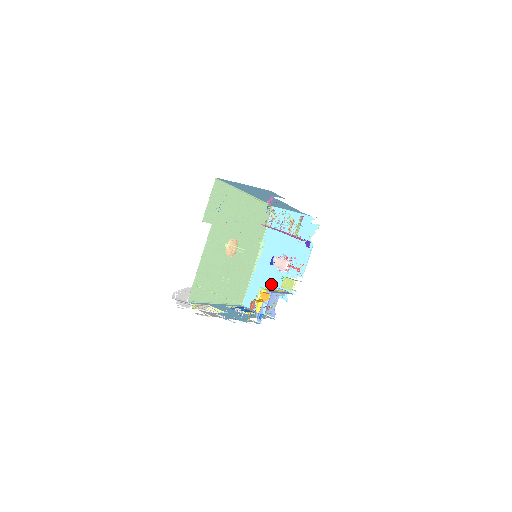
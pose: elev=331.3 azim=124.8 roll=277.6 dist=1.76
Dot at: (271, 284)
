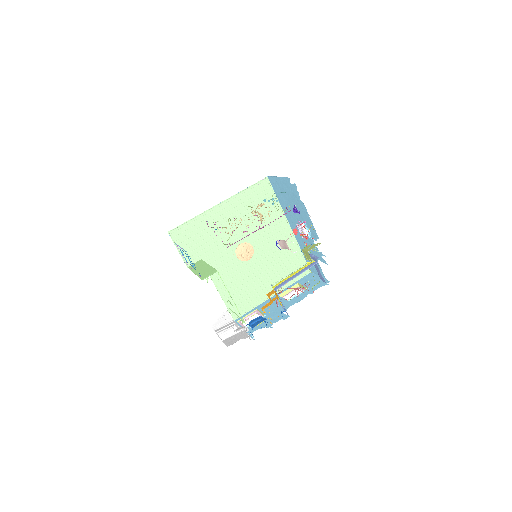
Dot at: (310, 250)
